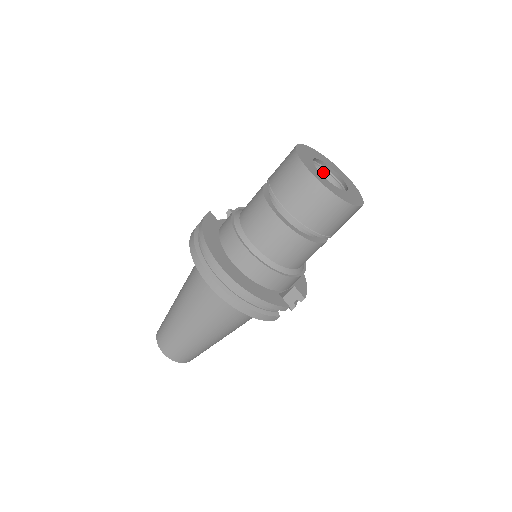
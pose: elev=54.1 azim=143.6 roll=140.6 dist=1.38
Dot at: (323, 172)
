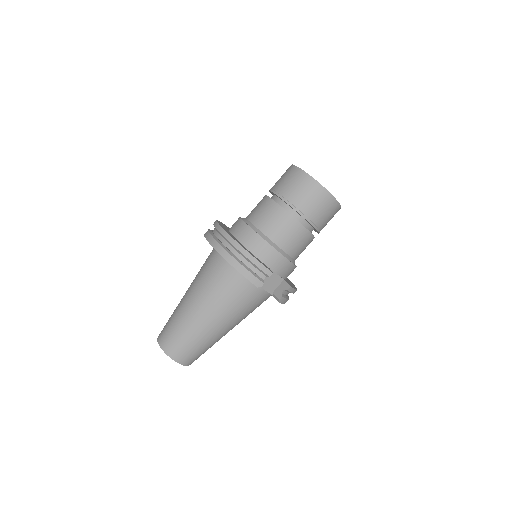
Dot at: occluded
